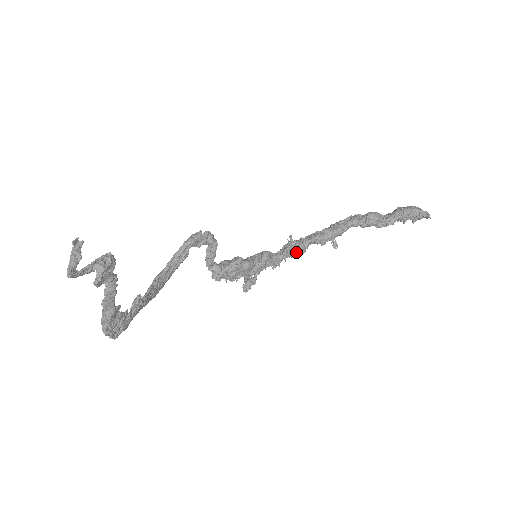
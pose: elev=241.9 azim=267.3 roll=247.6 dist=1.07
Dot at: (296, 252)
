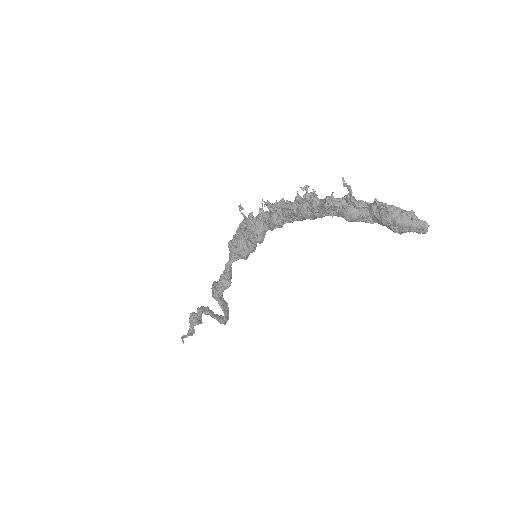
Dot at: occluded
